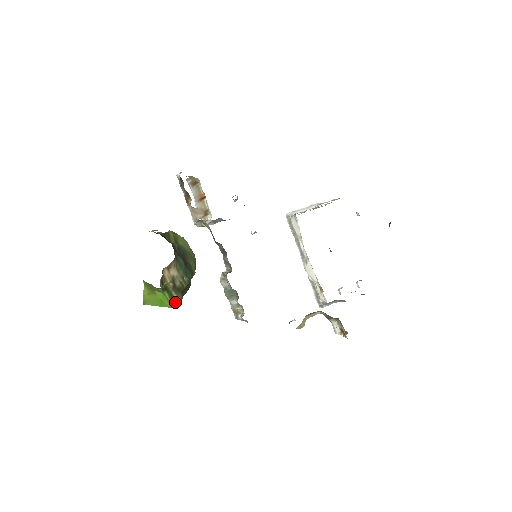
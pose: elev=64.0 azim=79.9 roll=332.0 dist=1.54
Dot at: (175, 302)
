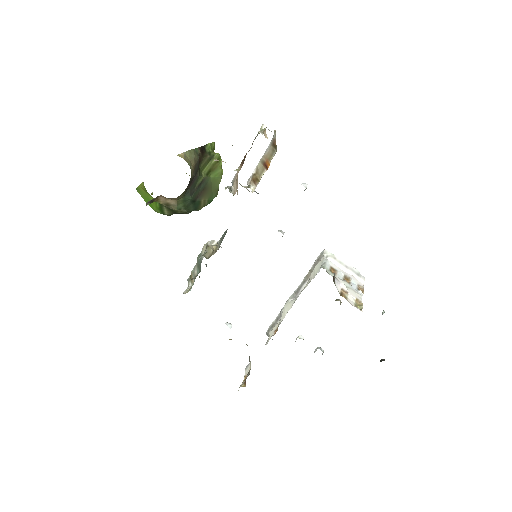
Dot at: (163, 212)
